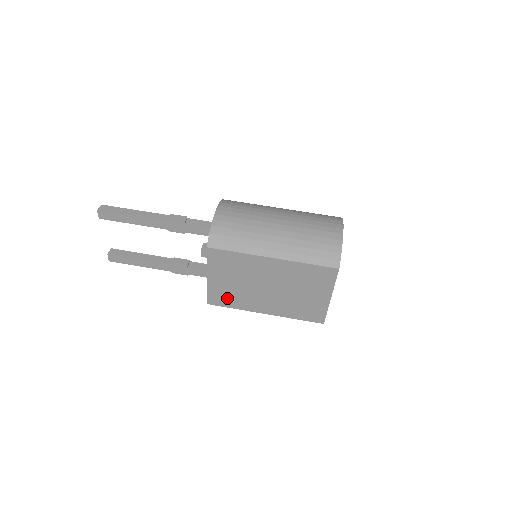
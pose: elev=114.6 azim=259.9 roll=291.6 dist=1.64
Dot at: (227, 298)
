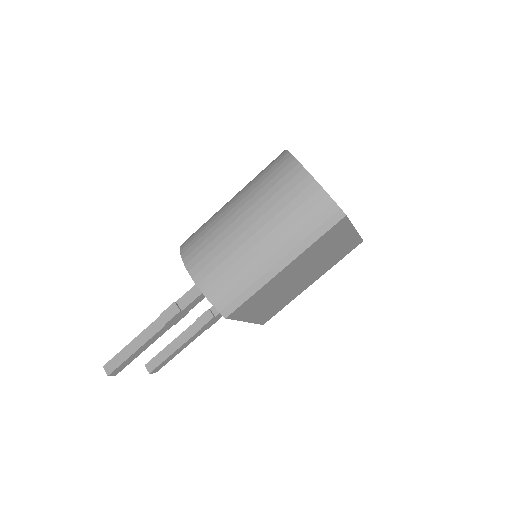
Dot at: (274, 310)
